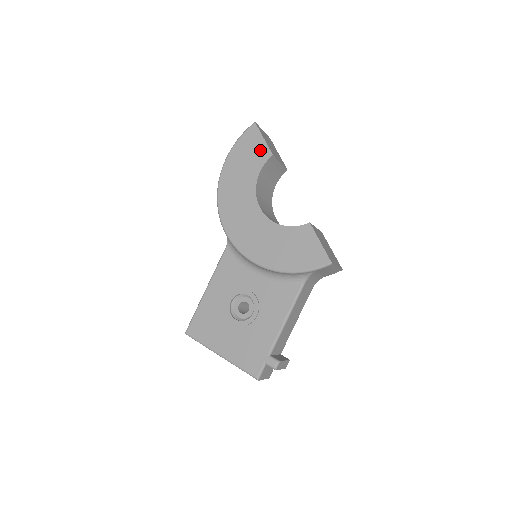
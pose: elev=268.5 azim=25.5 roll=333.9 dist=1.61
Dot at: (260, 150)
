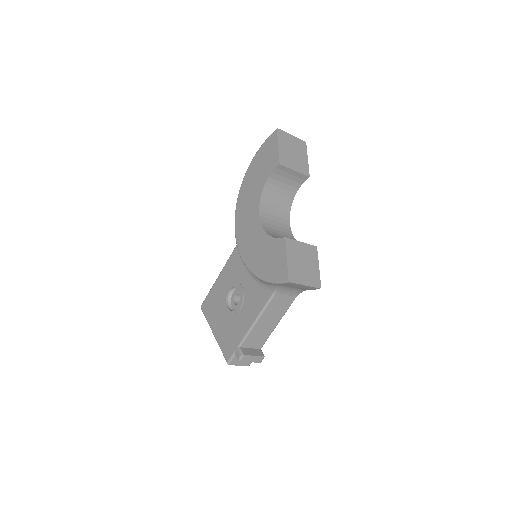
Dot at: (273, 157)
